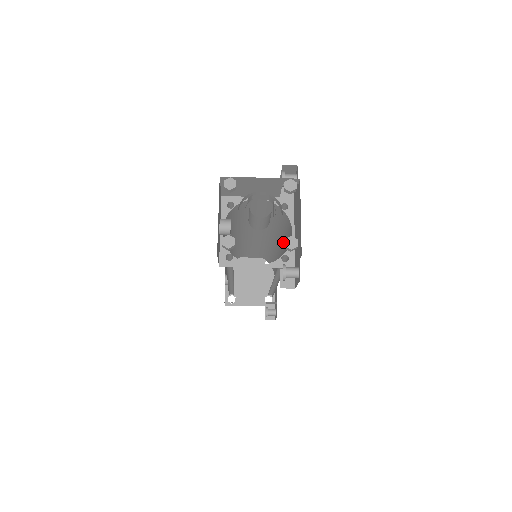
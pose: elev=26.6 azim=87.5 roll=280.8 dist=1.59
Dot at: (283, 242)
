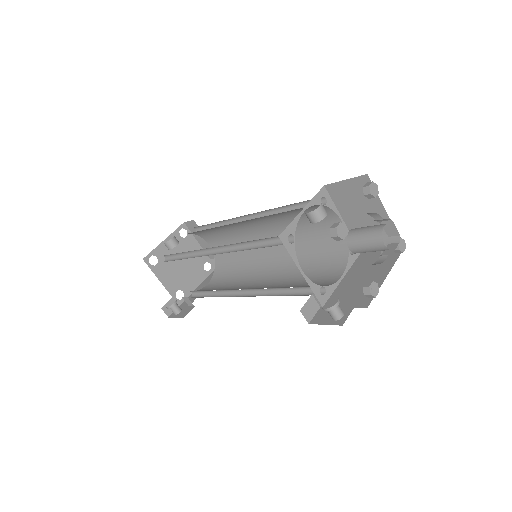
Dot at: (292, 271)
